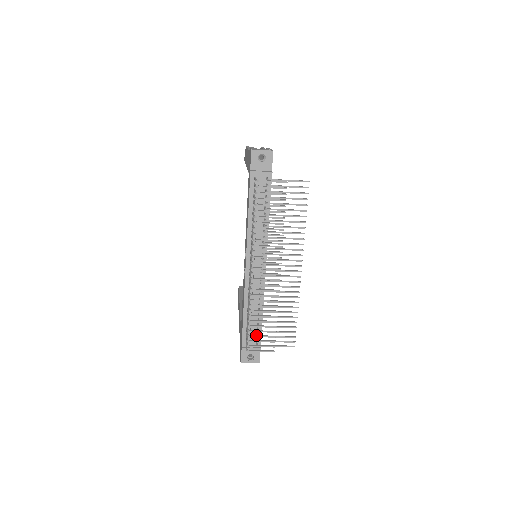
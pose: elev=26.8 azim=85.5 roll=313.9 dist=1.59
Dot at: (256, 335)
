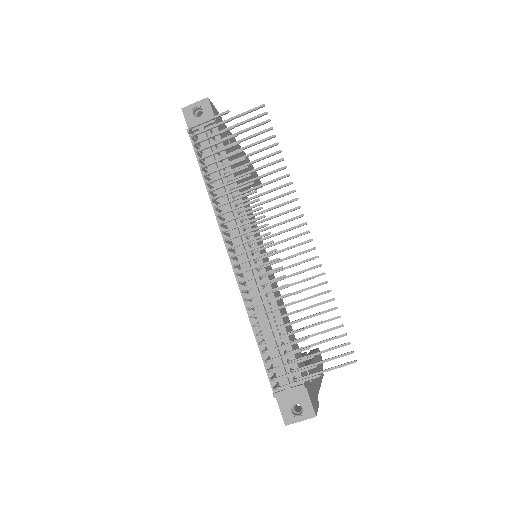
Dot at: (278, 356)
